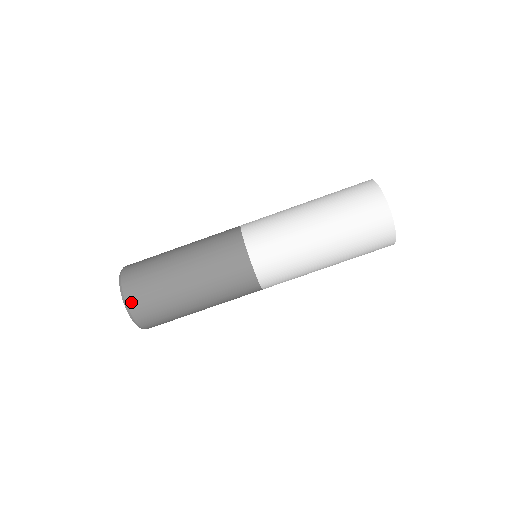
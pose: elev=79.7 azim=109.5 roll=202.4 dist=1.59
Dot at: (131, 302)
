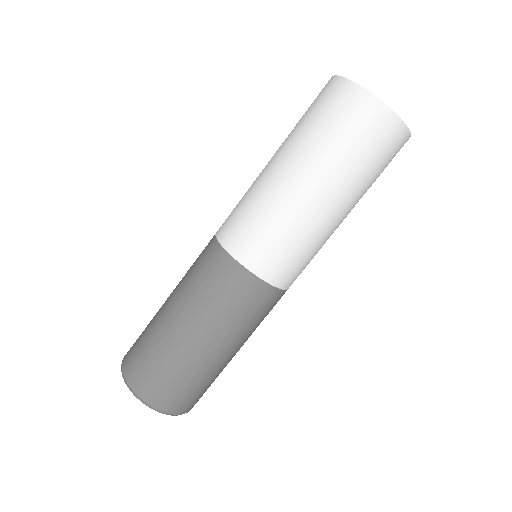
Dot at: (131, 379)
